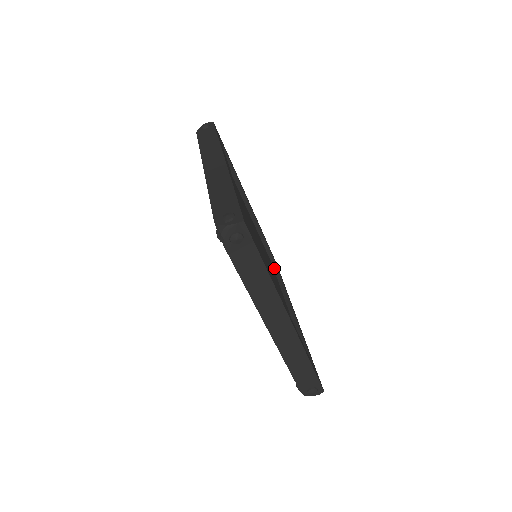
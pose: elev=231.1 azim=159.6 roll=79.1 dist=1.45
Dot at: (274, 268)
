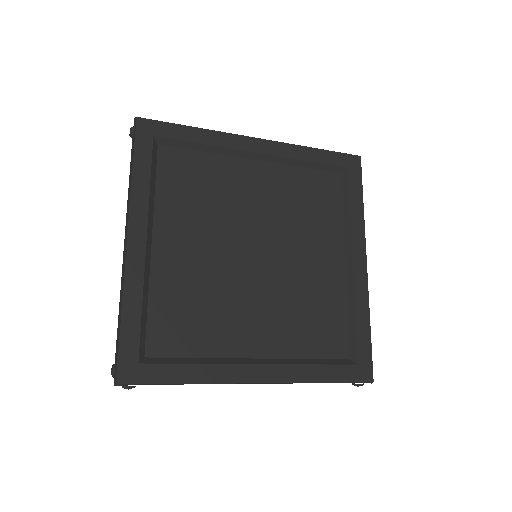
Dot at: (343, 183)
